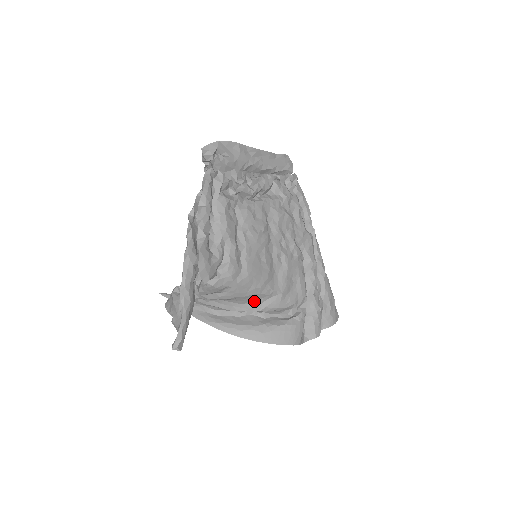
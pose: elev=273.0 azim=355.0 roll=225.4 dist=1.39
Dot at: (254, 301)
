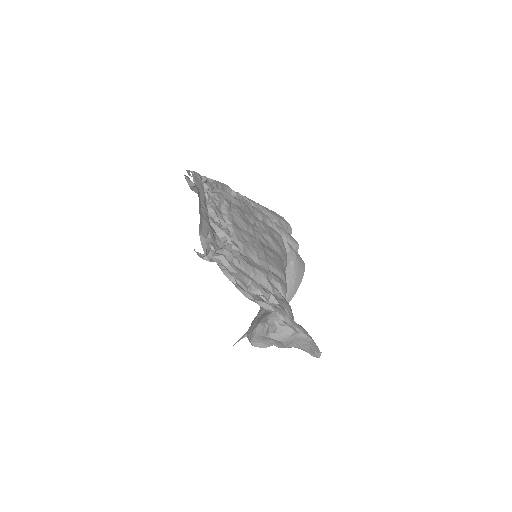
Dot at: occluded
